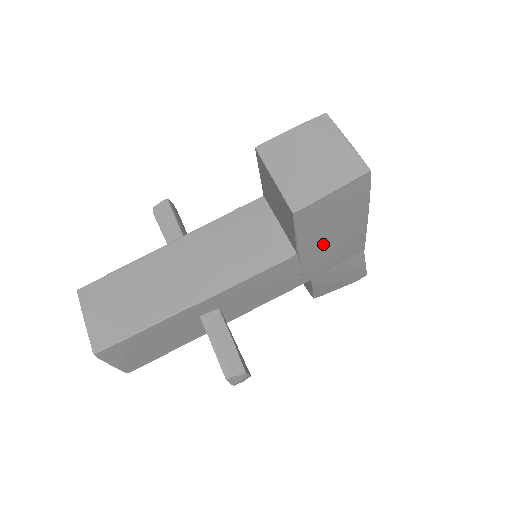
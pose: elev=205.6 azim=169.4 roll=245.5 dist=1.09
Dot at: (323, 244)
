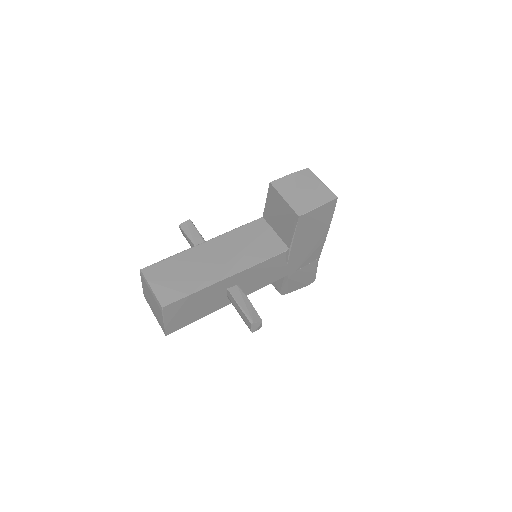
Dot at: (304, 245)
